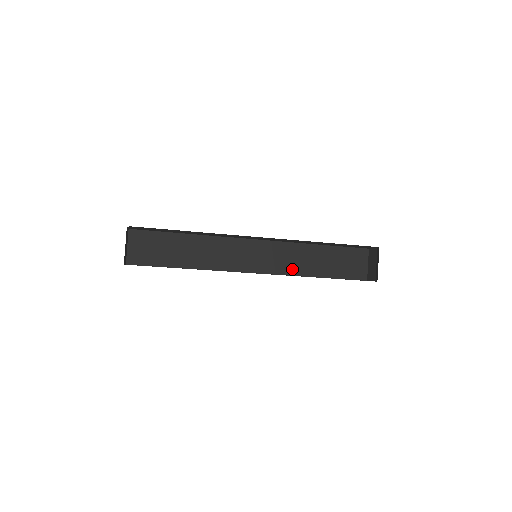
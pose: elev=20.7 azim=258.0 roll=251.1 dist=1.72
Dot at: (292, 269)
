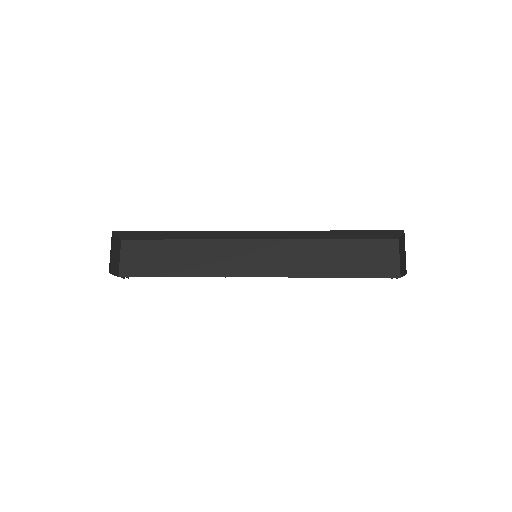
Dot at: (303, 270)
